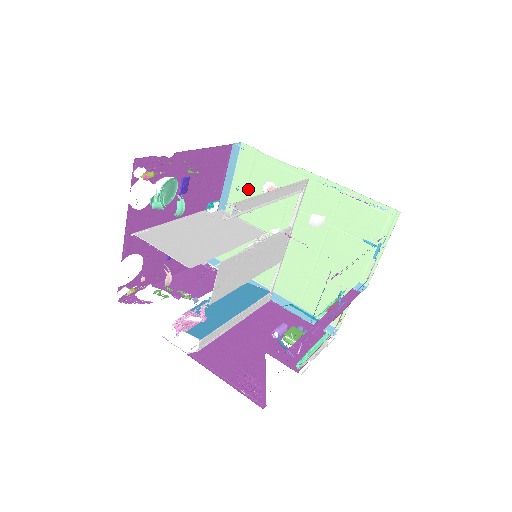
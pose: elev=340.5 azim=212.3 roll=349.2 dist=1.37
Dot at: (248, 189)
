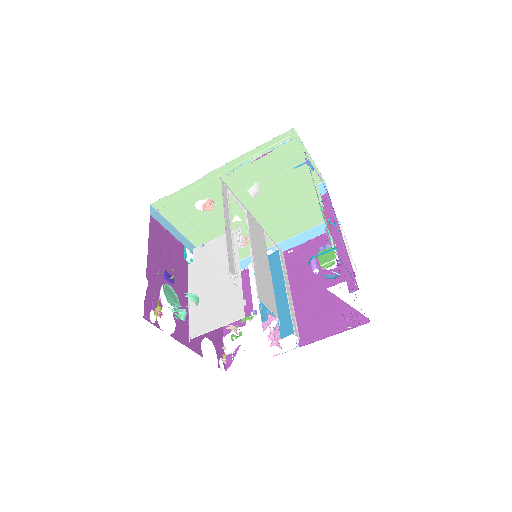
Dot at: (190, 220)
